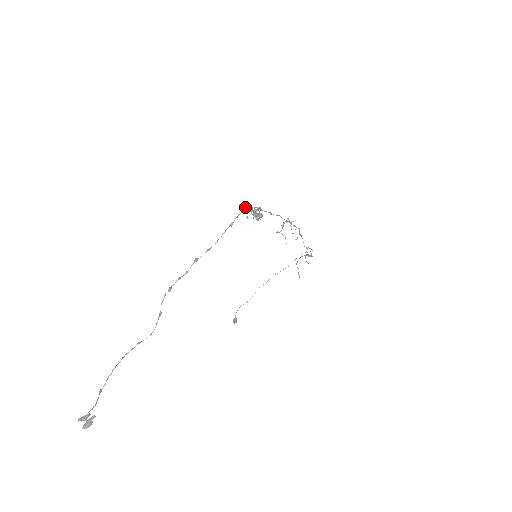
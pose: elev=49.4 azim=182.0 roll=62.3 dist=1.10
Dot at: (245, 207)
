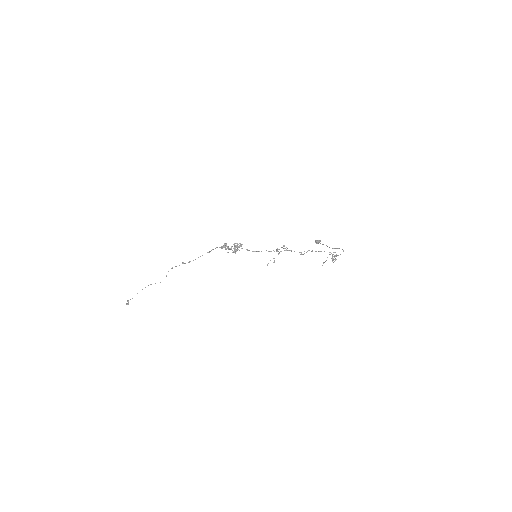
Dot at: (224, 243)
